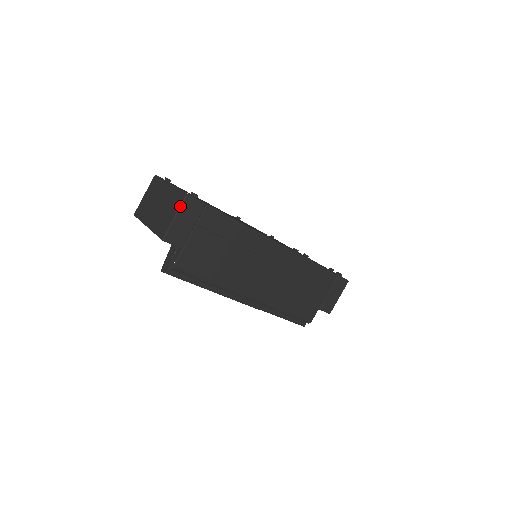
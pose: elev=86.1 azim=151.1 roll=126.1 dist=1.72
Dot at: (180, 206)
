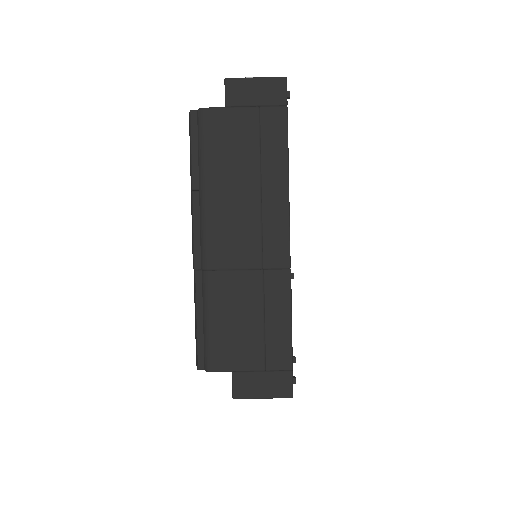
Dot at: (270, 77)
